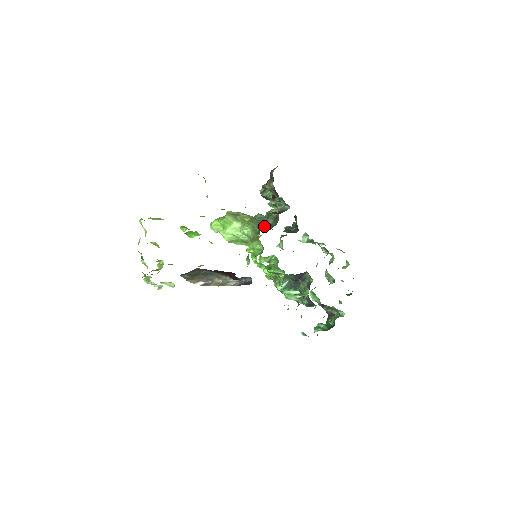
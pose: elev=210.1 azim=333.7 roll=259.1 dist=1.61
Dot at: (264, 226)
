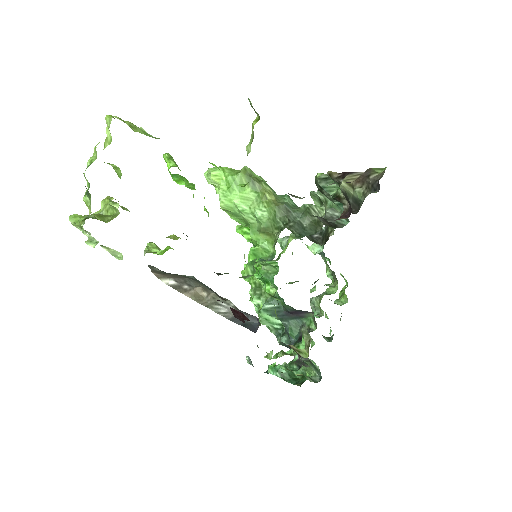
Dot at: (293, 225)
